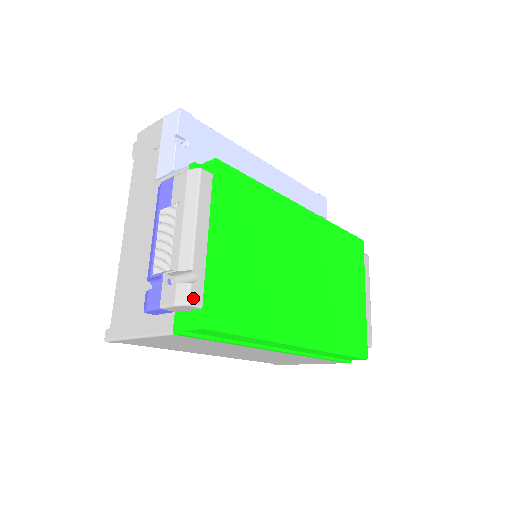
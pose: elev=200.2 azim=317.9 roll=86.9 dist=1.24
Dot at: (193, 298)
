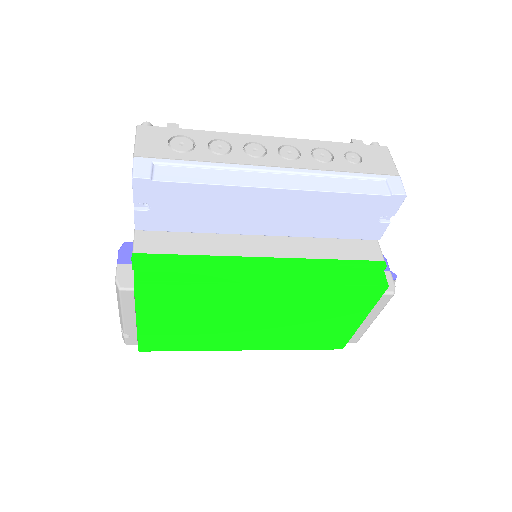
Dot at: (129, 343)
